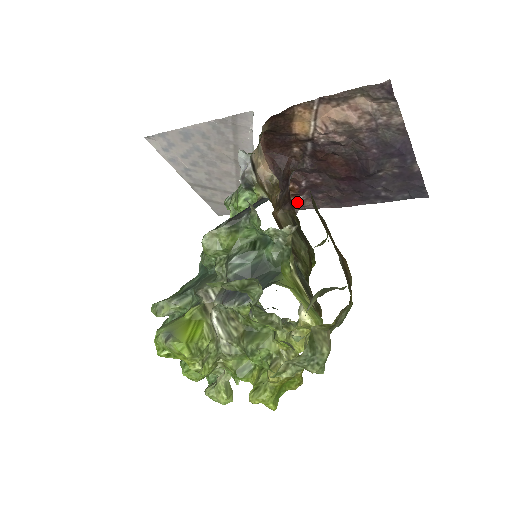
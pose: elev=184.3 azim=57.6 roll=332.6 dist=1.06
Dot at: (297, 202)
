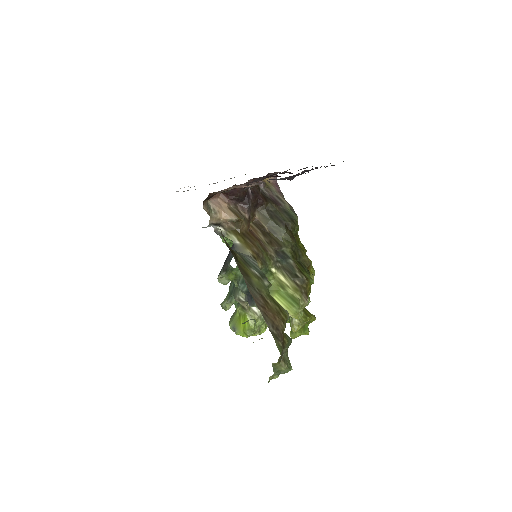
Dot at: occluded
